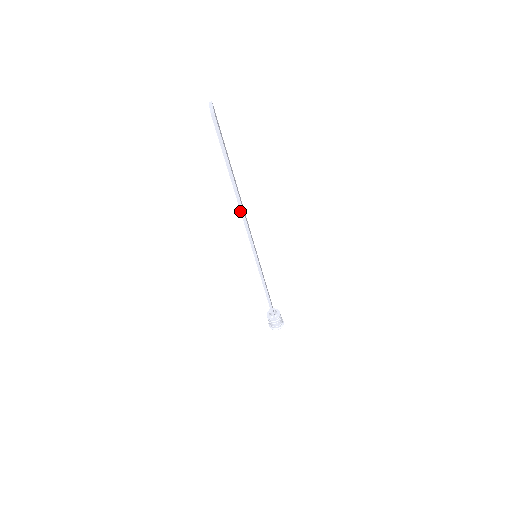
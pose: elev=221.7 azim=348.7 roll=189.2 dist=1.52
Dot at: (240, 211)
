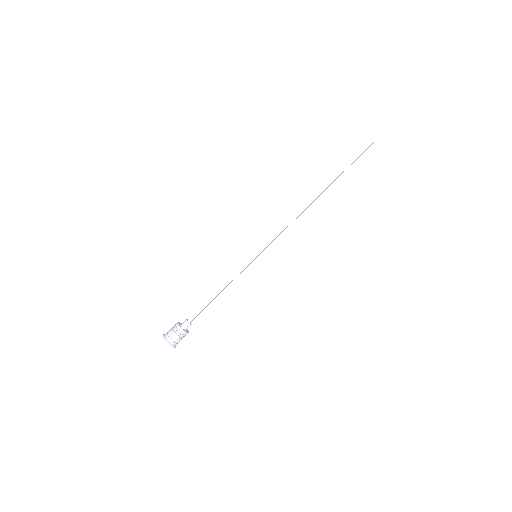
Dot at: (304, 206)
